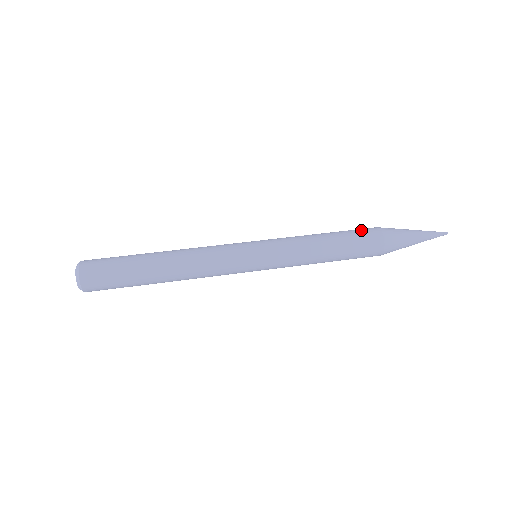
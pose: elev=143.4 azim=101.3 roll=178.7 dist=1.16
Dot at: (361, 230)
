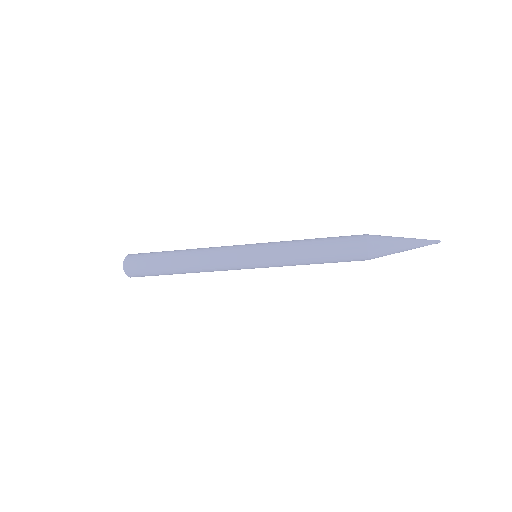
Dot at: occluded
